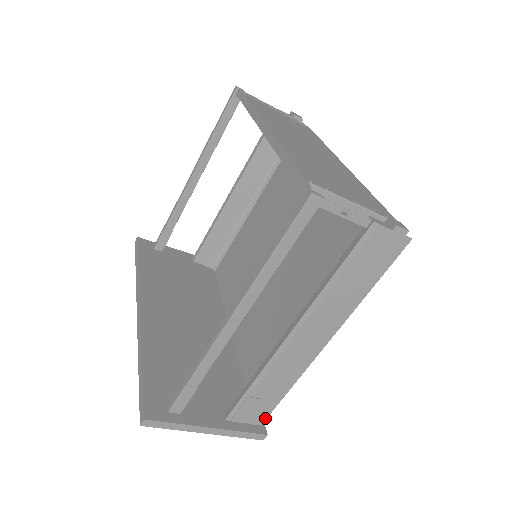
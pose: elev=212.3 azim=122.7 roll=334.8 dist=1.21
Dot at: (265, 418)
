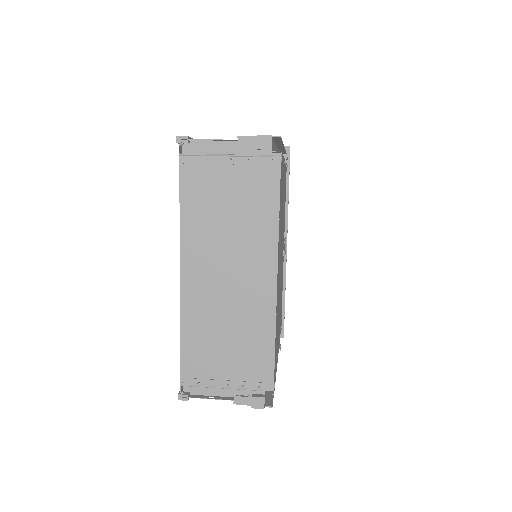
Dot at: occluded
